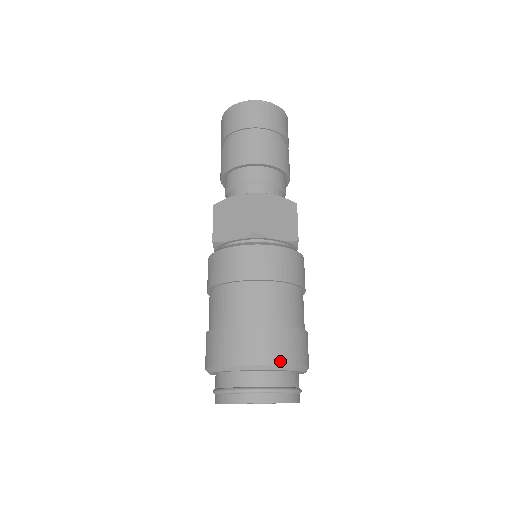
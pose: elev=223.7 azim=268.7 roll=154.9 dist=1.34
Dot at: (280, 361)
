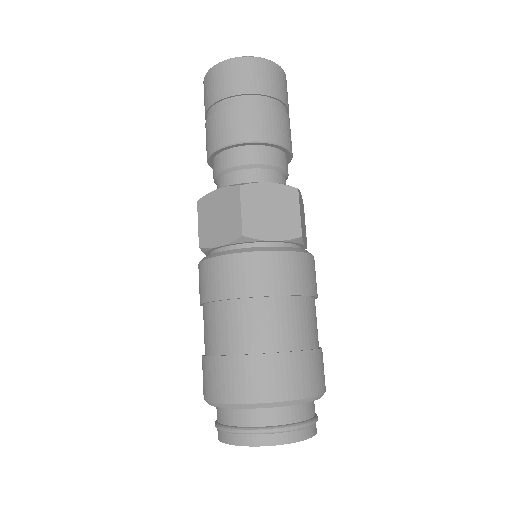
Dot at: (282, 397)
